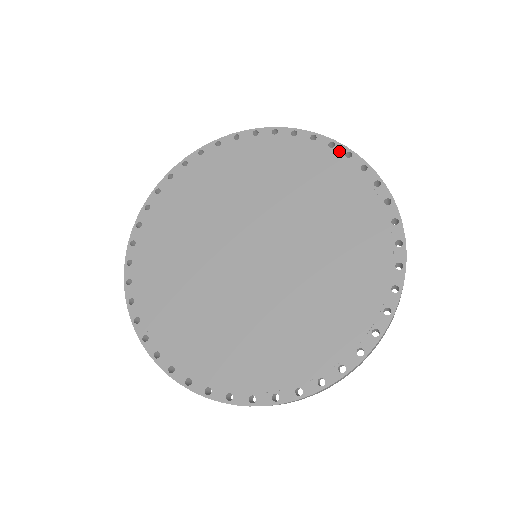
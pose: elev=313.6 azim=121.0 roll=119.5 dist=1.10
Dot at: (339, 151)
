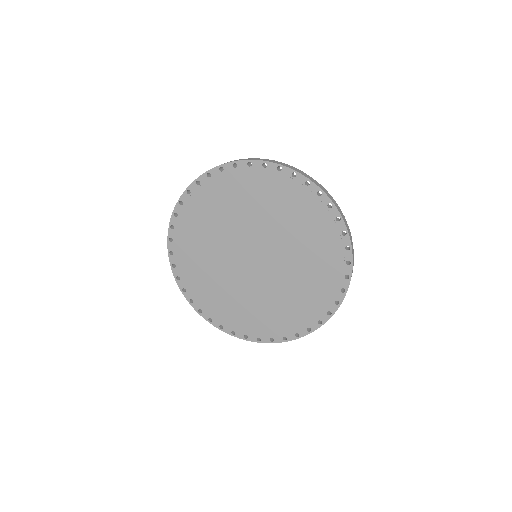
Dot at: (313, 189)
